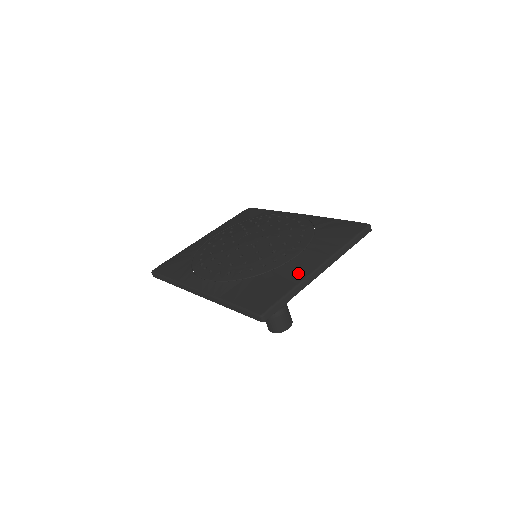
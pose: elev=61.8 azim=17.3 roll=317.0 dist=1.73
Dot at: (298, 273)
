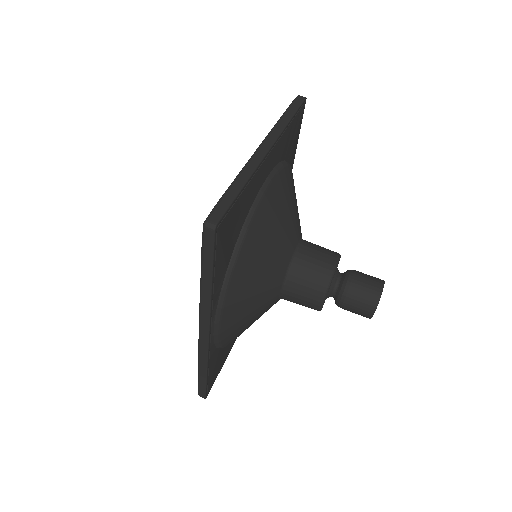
Dot at: occluded
